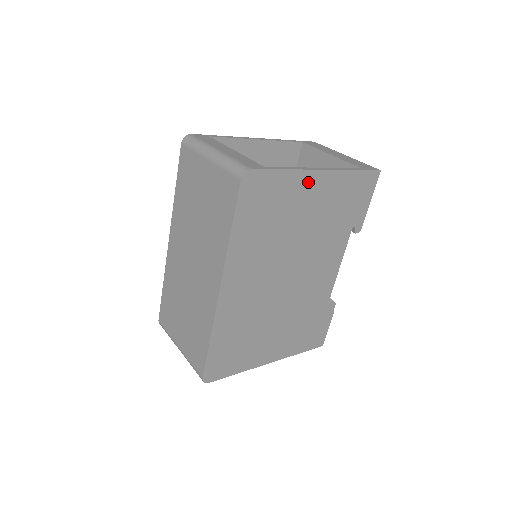
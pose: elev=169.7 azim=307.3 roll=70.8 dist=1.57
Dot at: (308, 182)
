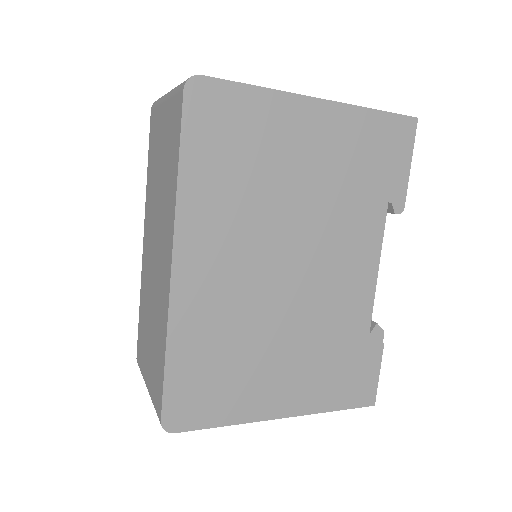
Dot at: (298, 113)
